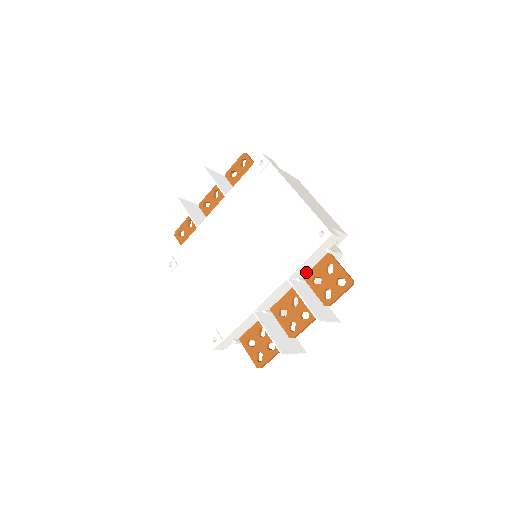
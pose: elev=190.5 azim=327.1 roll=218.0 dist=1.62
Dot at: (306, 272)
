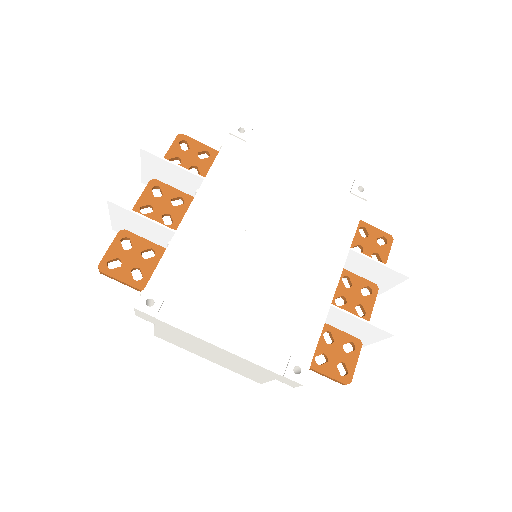
Dot at: occluded
